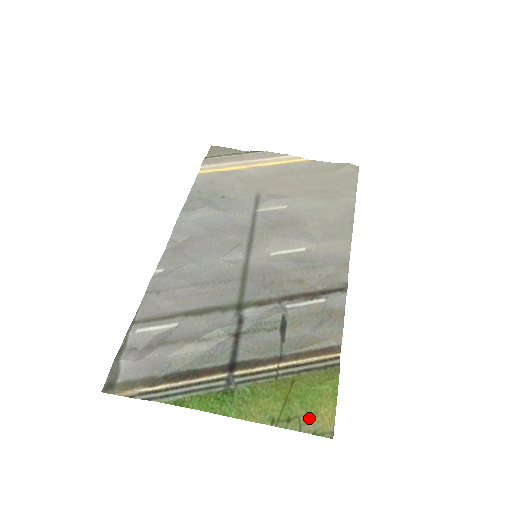
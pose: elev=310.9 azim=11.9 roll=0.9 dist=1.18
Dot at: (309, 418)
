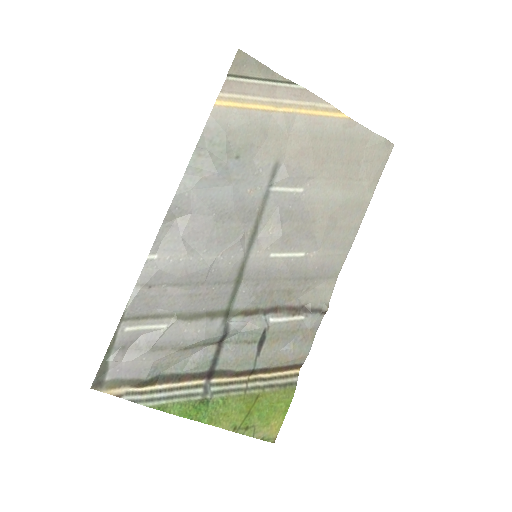
Dot at: (262, 428)
